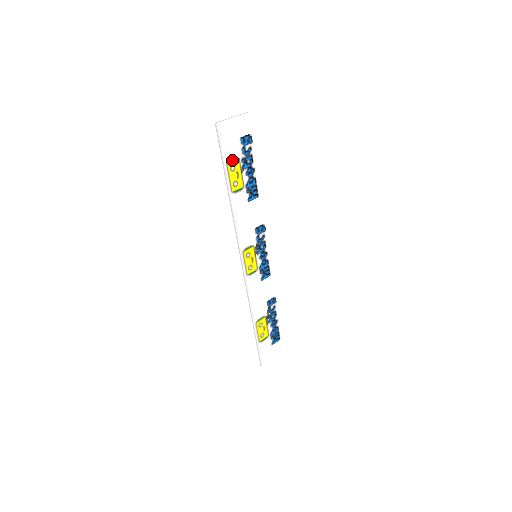
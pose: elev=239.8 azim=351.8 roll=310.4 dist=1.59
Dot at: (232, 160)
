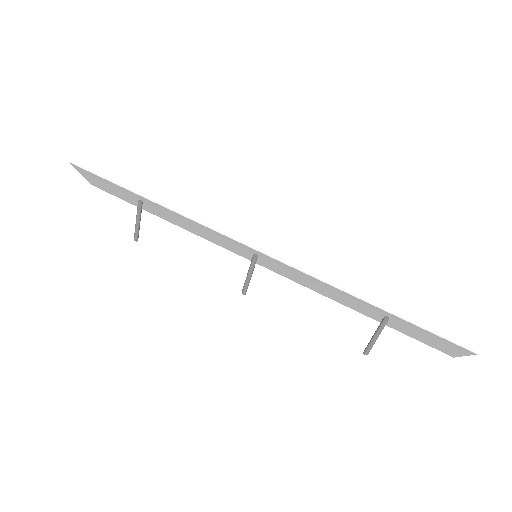
Dot at: occluded
